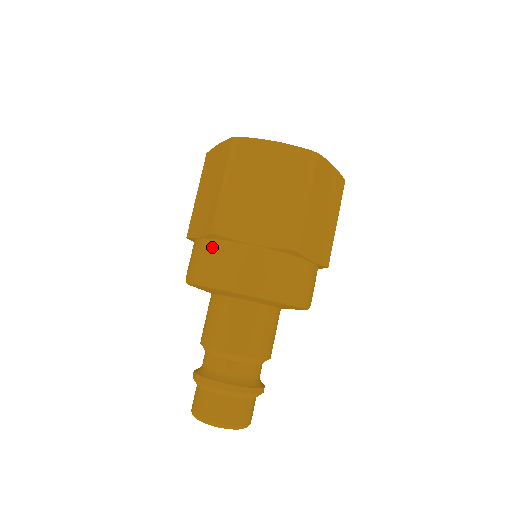
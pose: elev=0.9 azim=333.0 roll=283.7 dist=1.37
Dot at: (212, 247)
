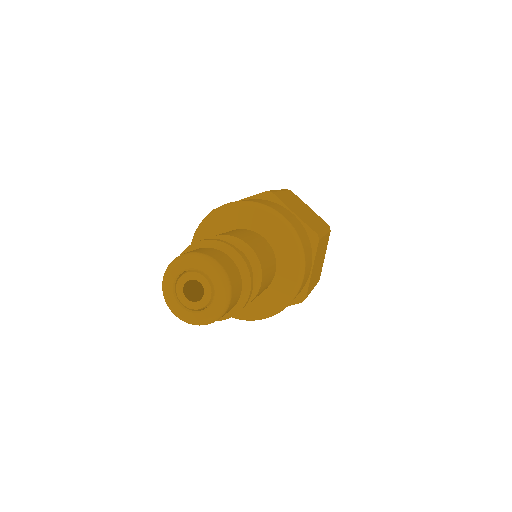
Dot at: (260, 199)
